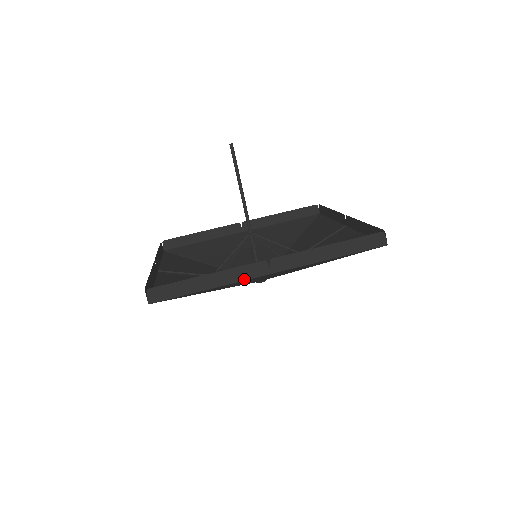
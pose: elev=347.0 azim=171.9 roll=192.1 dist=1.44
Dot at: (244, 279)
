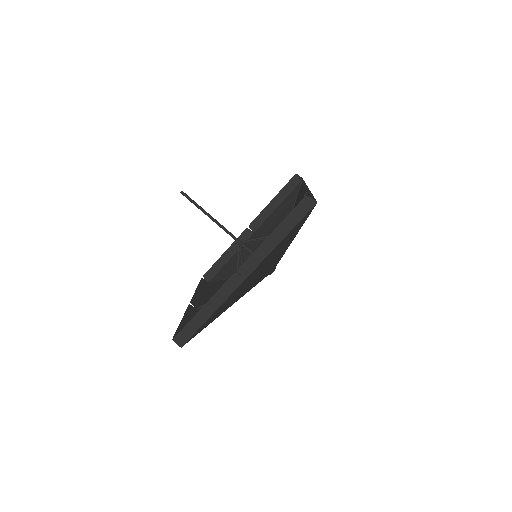
Dot at: (230, 294)
